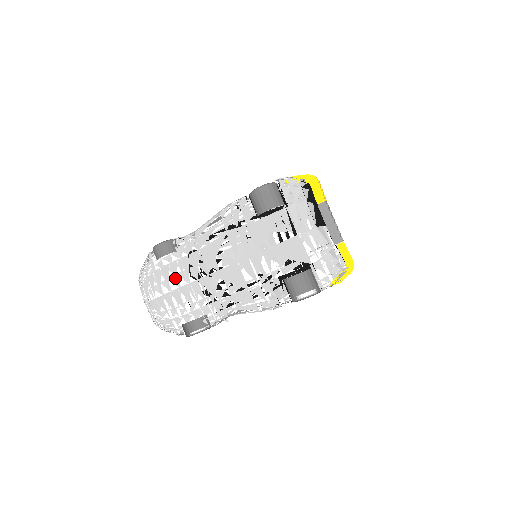
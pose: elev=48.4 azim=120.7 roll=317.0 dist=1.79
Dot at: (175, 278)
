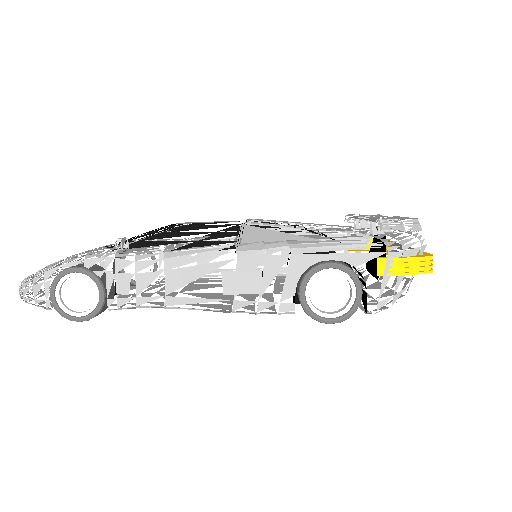
Dot at: occluded
